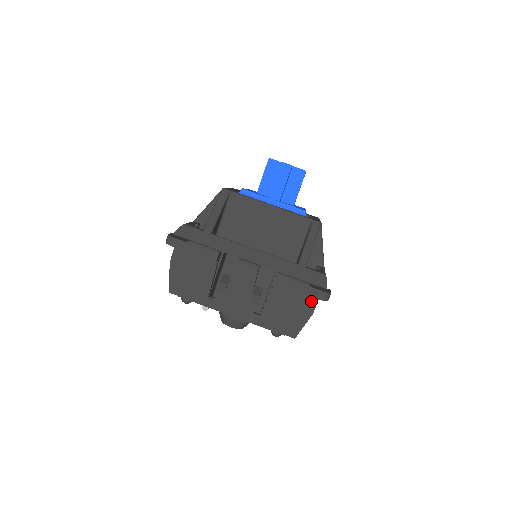
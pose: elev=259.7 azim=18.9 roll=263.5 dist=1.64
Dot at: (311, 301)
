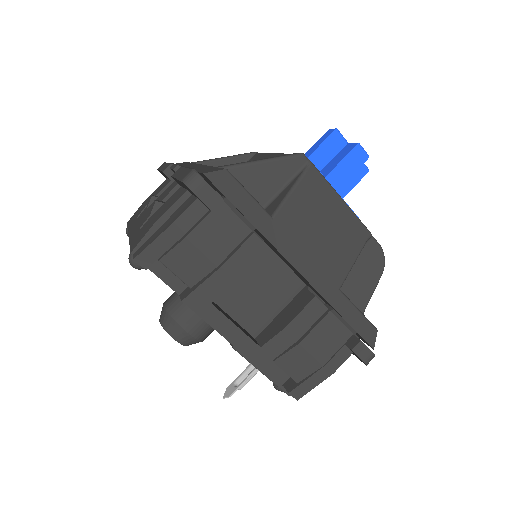
Dot at: (187, 206)
